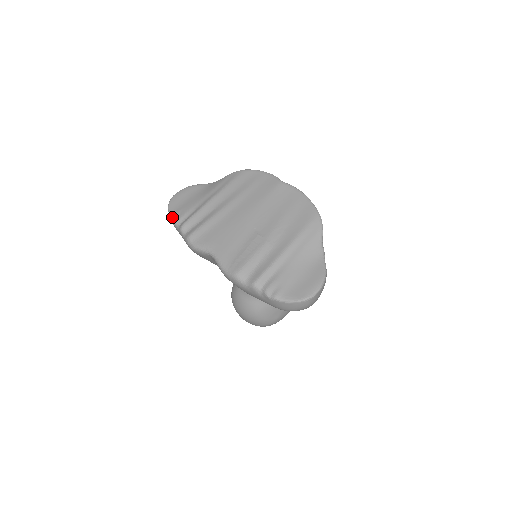
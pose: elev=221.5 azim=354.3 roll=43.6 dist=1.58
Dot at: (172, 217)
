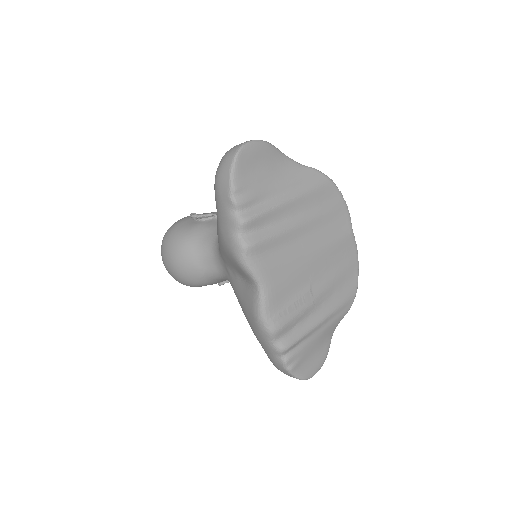
Dot at: (235, 191)
